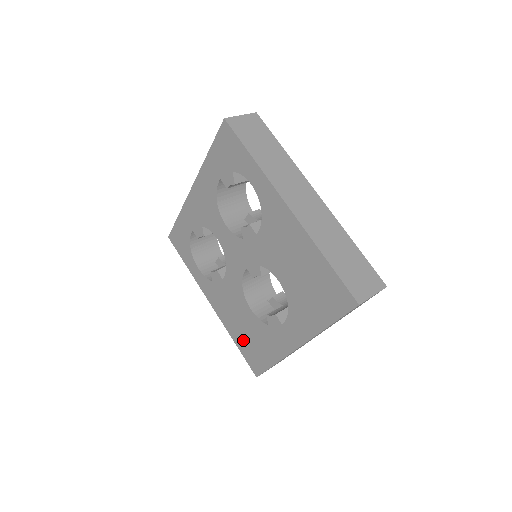
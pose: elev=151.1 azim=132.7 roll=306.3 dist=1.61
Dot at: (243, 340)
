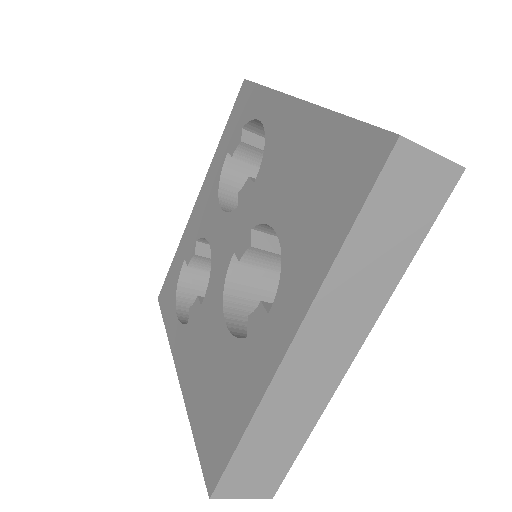
Dot at: (205, 411)
